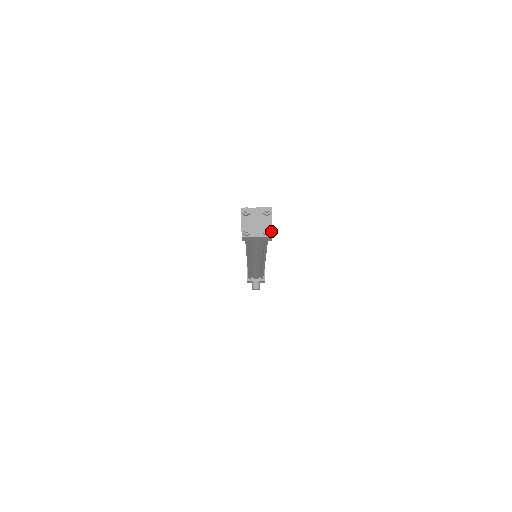
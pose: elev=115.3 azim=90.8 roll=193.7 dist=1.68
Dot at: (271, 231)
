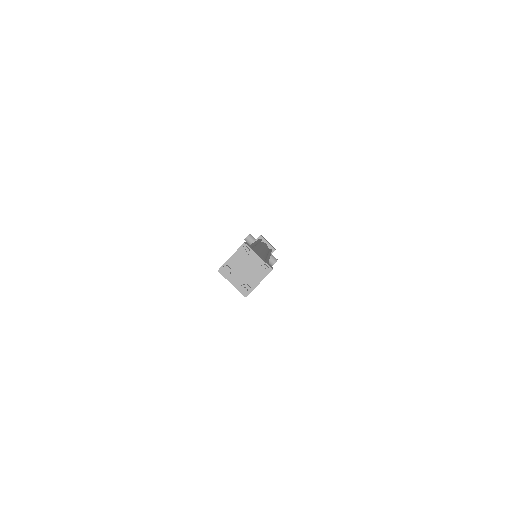
Dot at: (266, 265)
